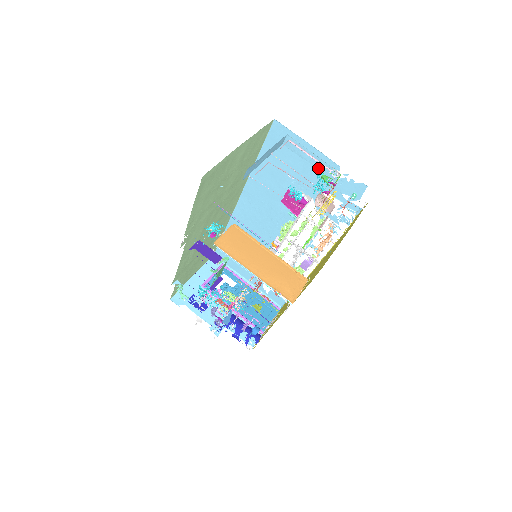
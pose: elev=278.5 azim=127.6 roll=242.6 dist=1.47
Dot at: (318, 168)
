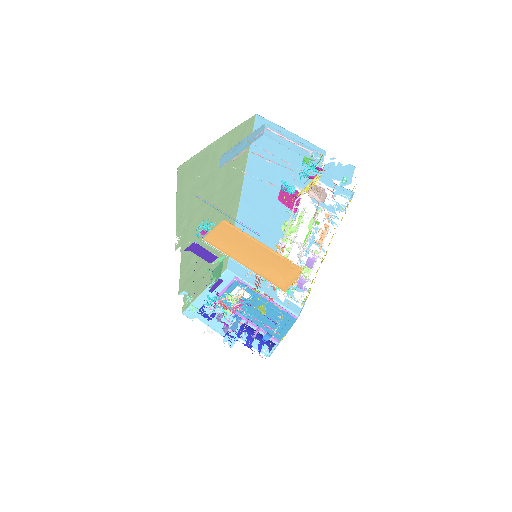
Dot at: (300, 153)
